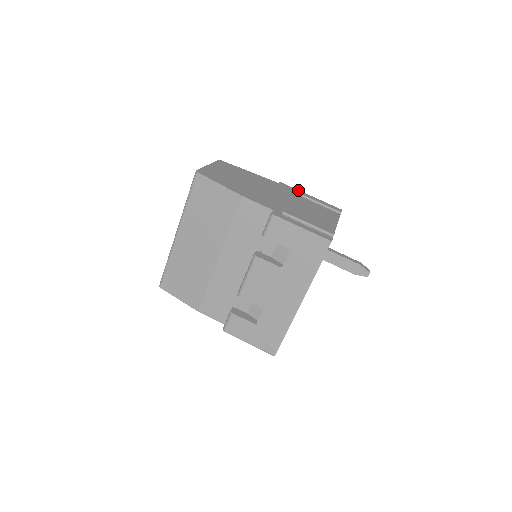
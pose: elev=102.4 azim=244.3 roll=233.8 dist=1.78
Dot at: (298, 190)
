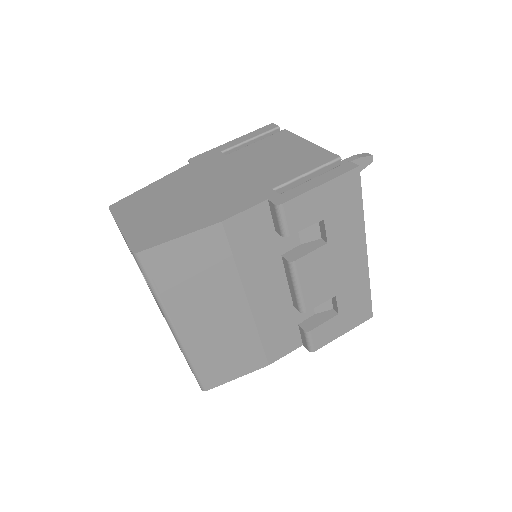
Dot at: (214, 149)
